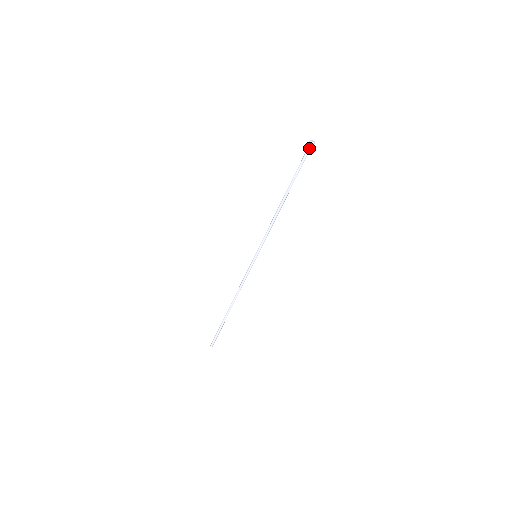
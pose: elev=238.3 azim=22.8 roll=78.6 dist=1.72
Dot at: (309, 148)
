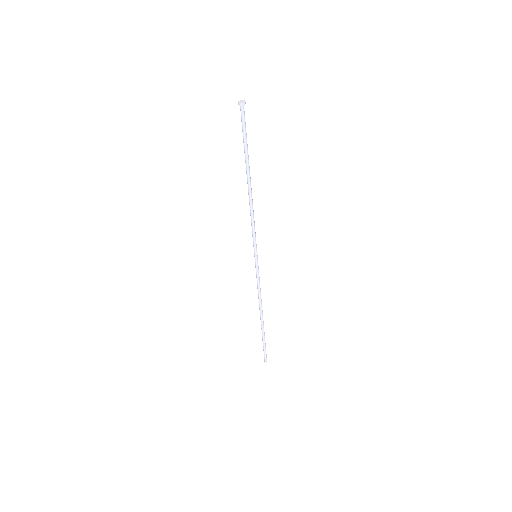
Dot at: (241, 112)
